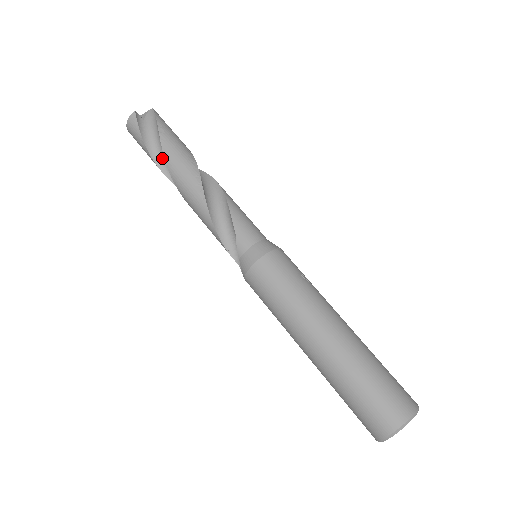
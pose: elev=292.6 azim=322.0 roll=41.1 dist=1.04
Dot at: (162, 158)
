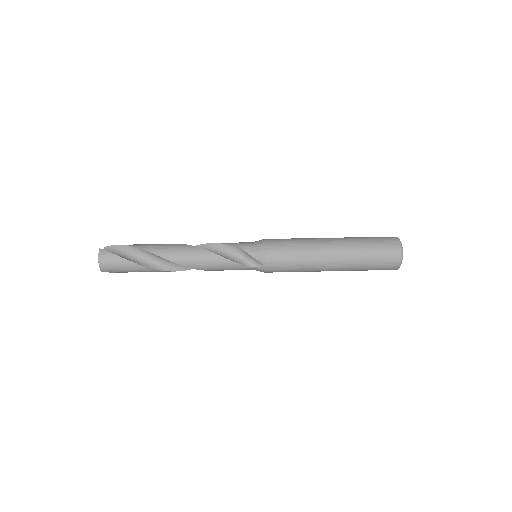
Dot at: (144, 260)
